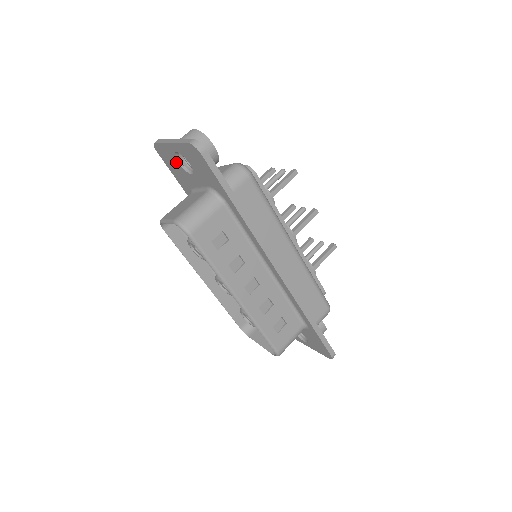
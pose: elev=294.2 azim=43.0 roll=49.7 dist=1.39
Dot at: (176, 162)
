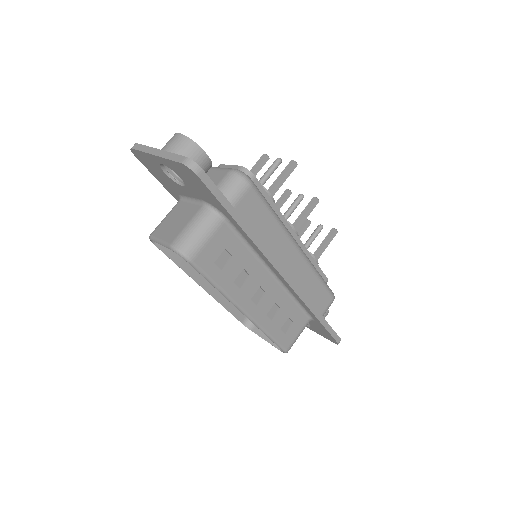
Dot at: (161, 171)
